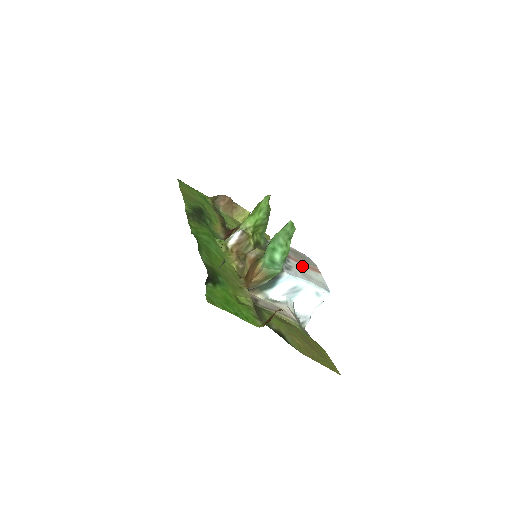
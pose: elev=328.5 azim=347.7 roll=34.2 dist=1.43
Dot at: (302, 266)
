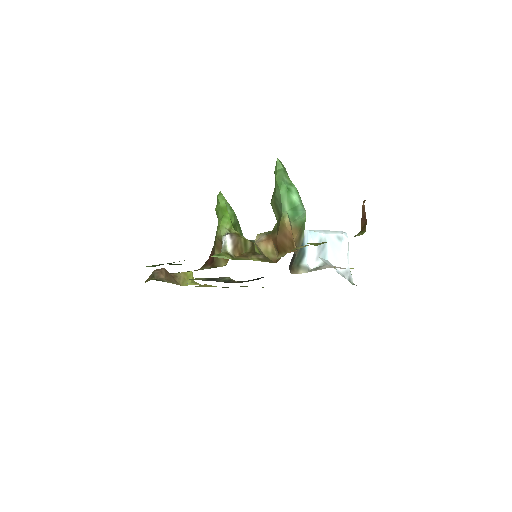
Dot at: occluded
